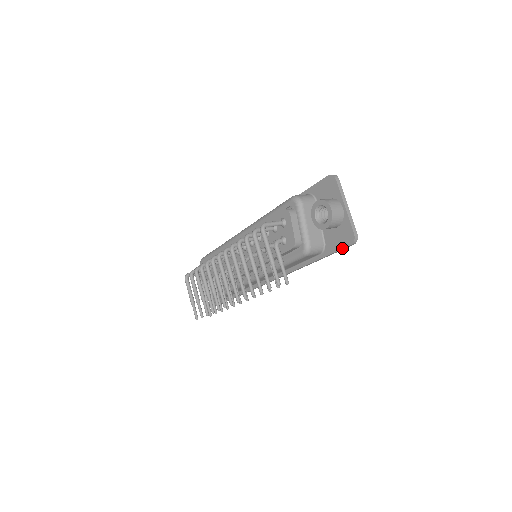
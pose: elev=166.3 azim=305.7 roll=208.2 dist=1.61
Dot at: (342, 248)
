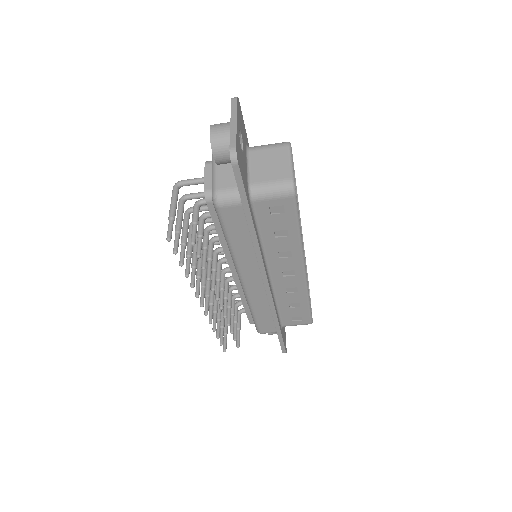
Dot at: (235, 177)
